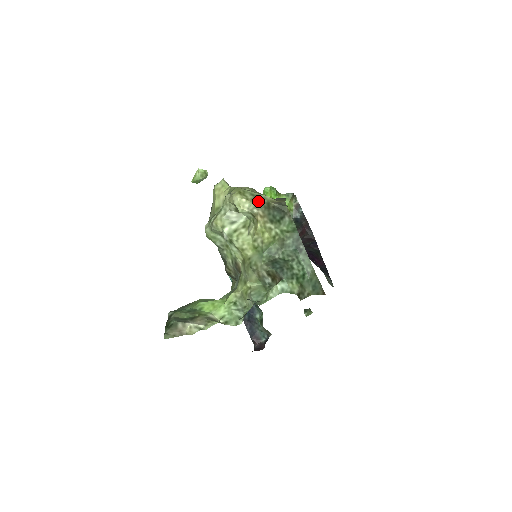
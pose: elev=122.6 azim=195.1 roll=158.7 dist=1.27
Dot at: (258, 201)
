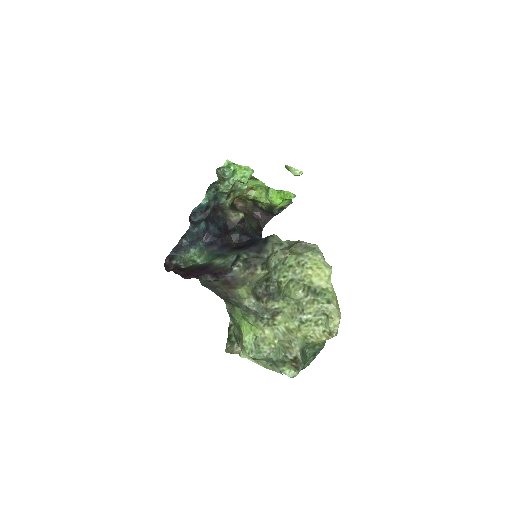
Dot at: occluded
